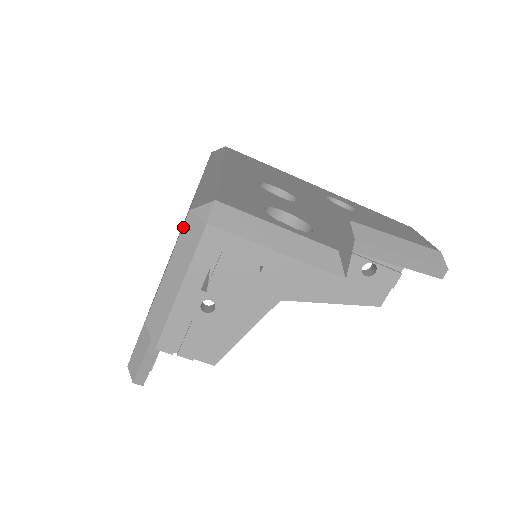
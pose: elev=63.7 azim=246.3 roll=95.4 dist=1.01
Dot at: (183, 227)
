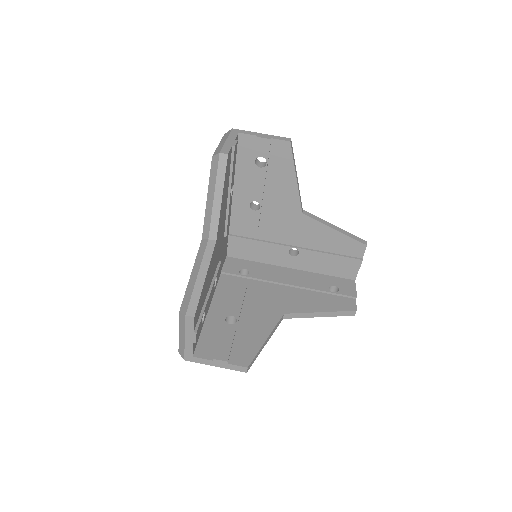
Dot at: (223, 137)
